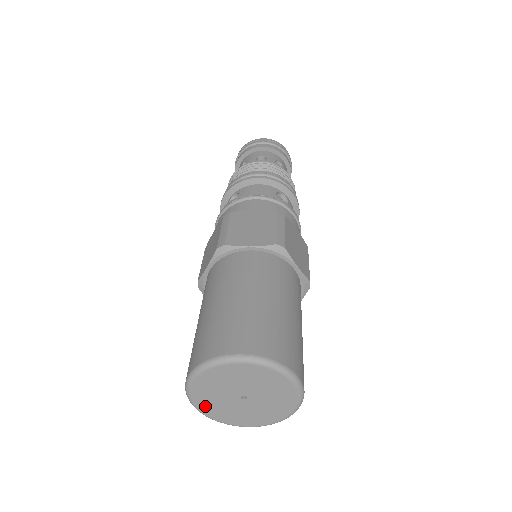
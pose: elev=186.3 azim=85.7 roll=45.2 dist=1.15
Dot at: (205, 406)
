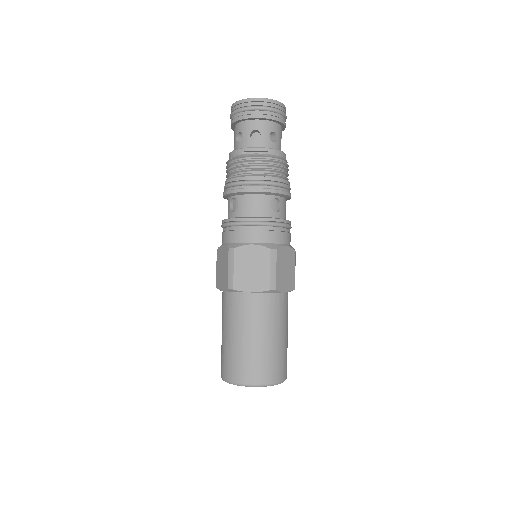
Dot at: occluded
